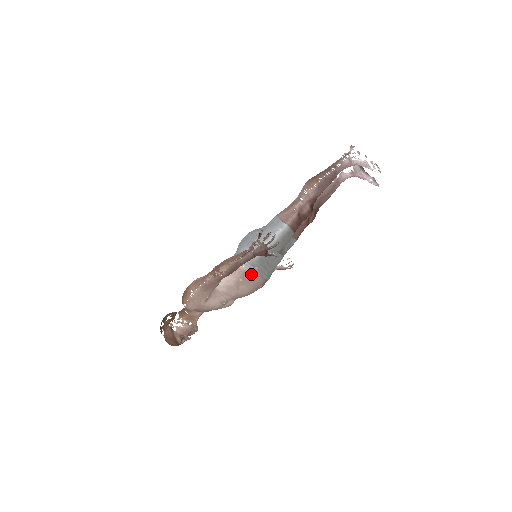
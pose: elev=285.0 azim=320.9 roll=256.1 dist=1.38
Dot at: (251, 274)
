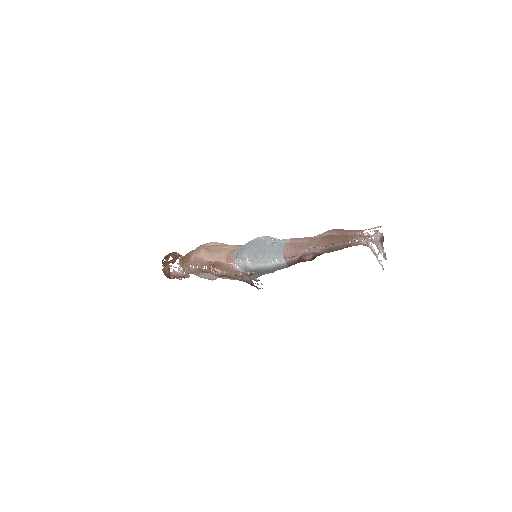
Dot at: occluded
